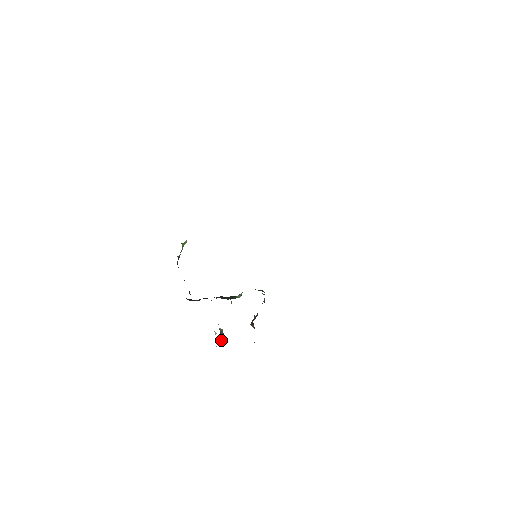
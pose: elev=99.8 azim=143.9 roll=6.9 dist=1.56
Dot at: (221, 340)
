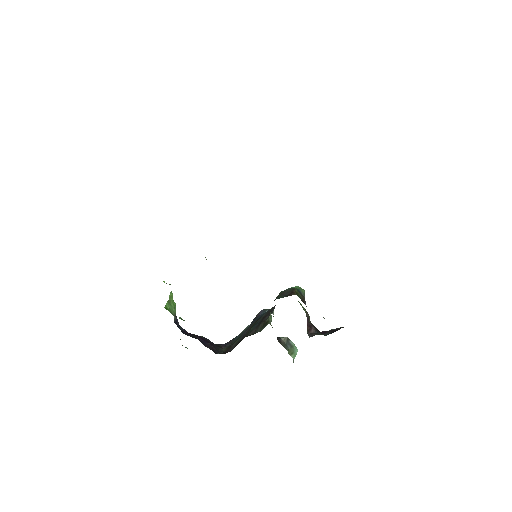
Dot at: (292, 352)
